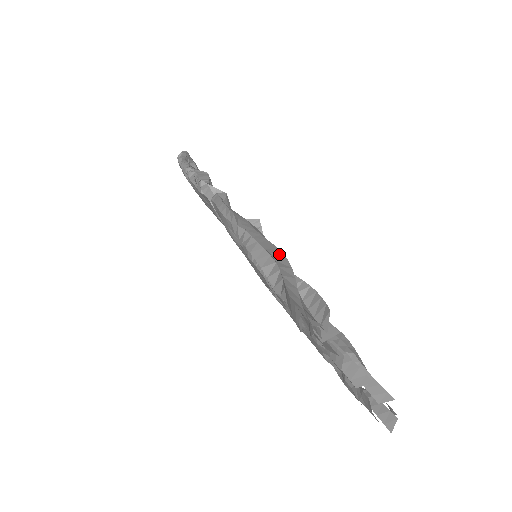
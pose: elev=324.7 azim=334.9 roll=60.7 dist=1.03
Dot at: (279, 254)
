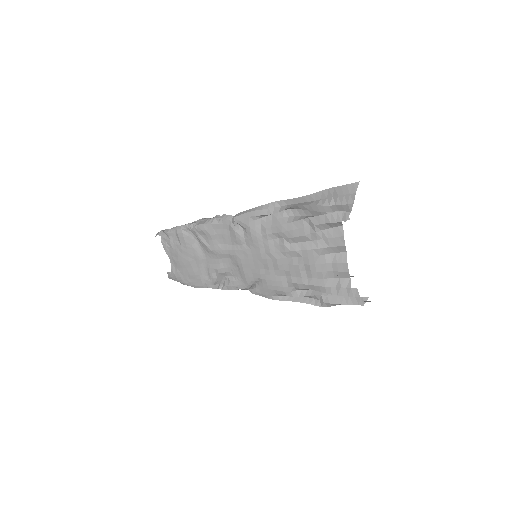
Dot at: (317, 195)
